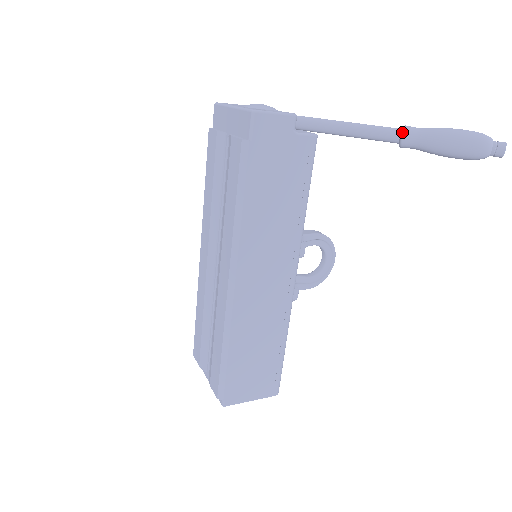
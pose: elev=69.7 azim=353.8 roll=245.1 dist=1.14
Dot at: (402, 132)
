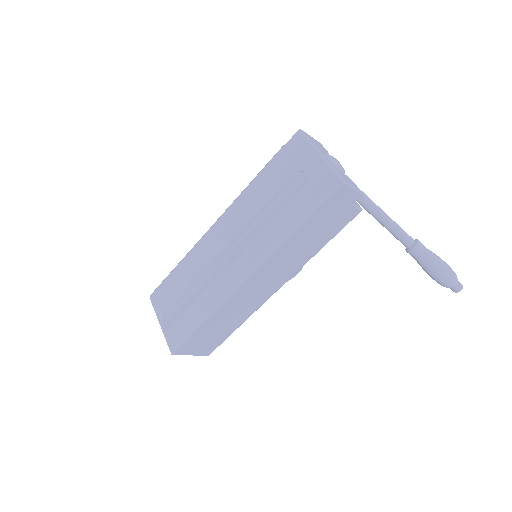
Dot at: (415, 245)
